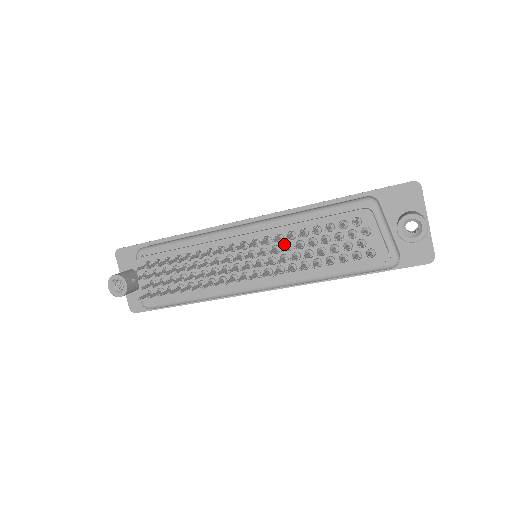
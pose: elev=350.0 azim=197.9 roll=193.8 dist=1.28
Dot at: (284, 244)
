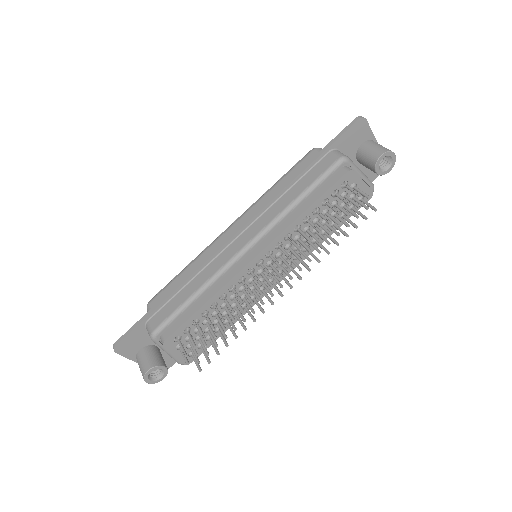
Dot at: (292, 238)
